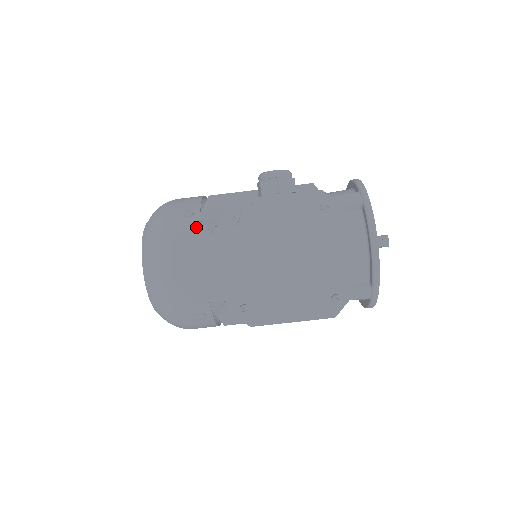
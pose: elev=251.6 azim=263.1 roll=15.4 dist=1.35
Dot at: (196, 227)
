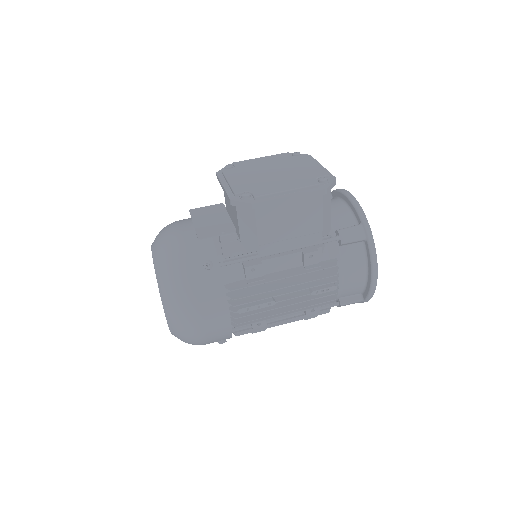
Dot at: occluded
